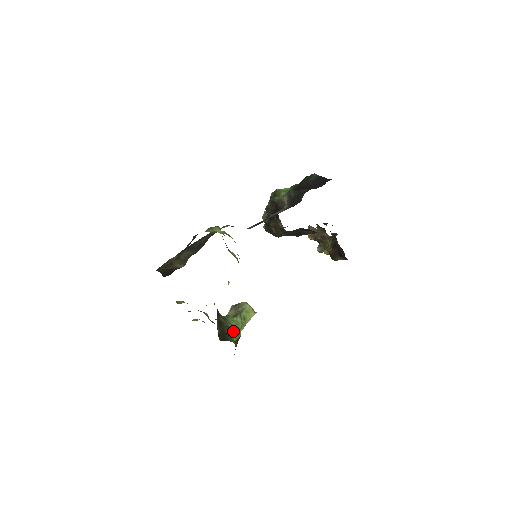
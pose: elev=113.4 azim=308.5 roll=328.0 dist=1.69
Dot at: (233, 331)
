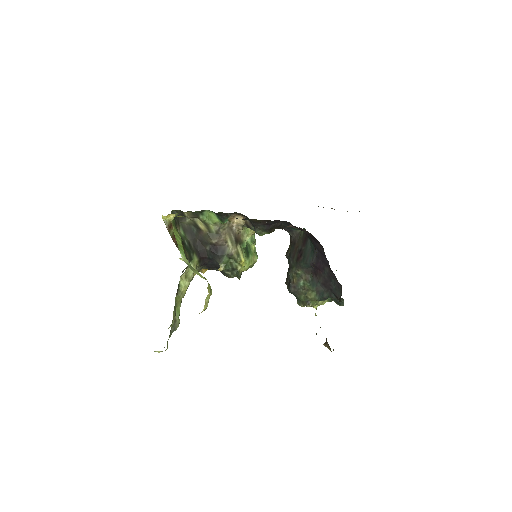
Dot at: (181, 240)
